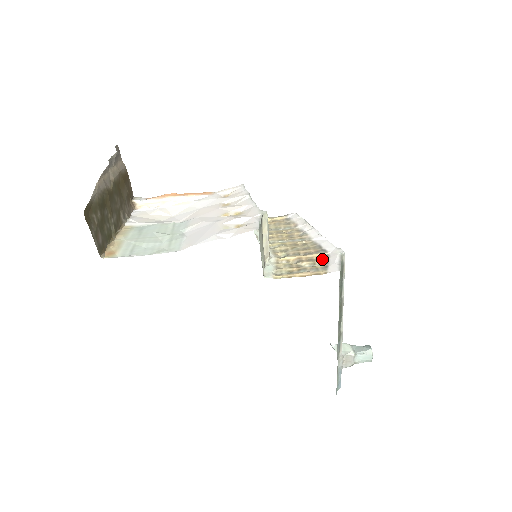
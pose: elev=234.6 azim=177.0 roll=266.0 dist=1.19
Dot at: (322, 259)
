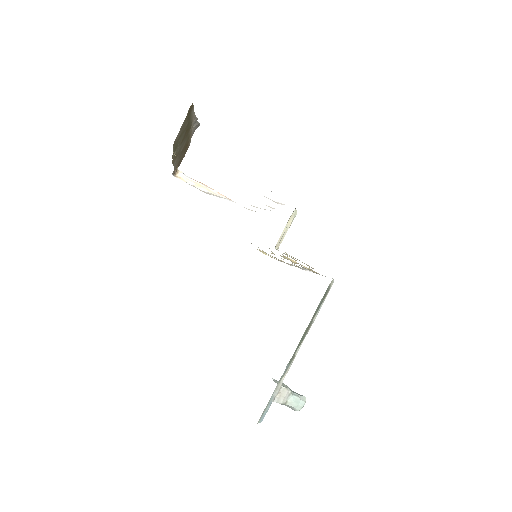
Dot at: (317, 273)
